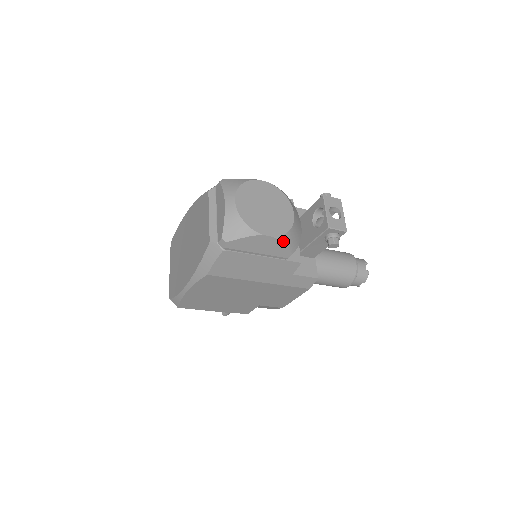
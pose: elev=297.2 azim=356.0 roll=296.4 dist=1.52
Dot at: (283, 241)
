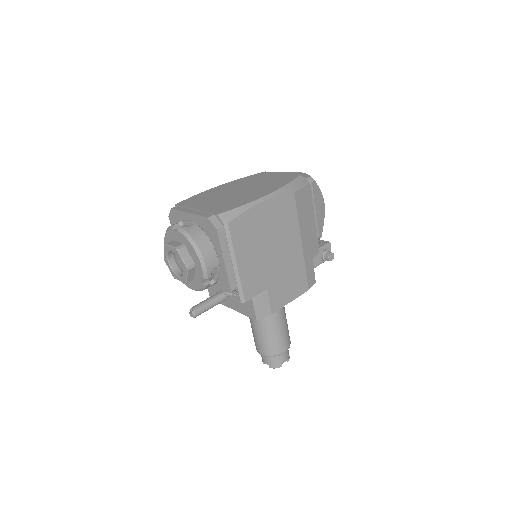
Dot at: occluded
